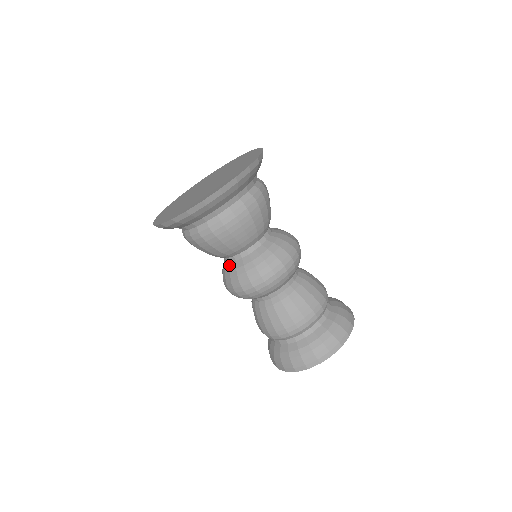
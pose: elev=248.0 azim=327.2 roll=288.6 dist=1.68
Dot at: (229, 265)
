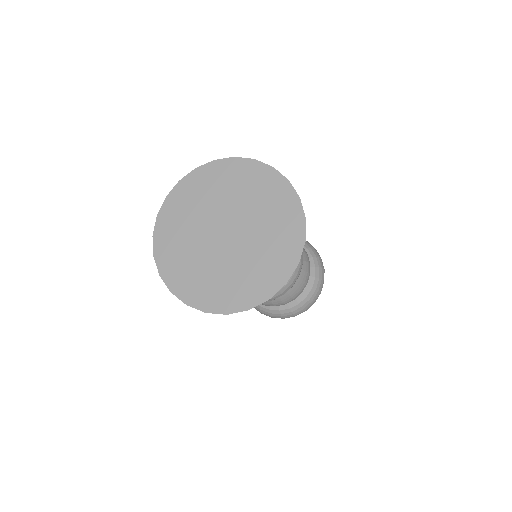
Dot at: occluded
